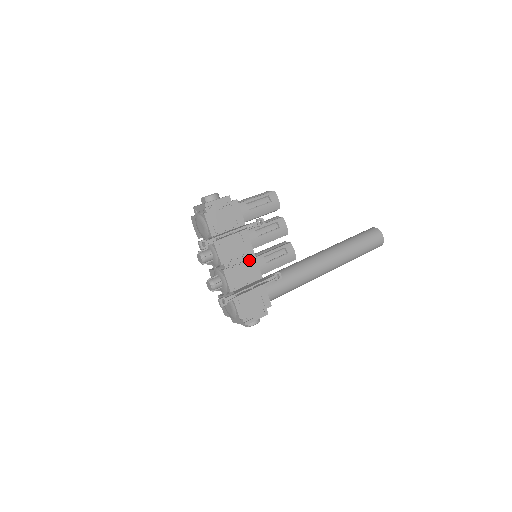
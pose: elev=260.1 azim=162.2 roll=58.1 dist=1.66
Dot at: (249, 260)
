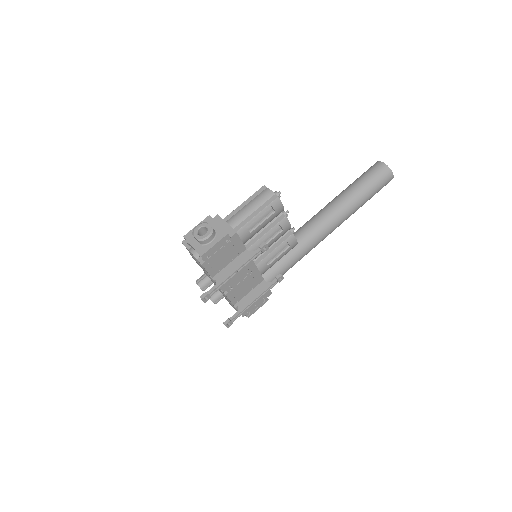
Dot at: (251, 274)
